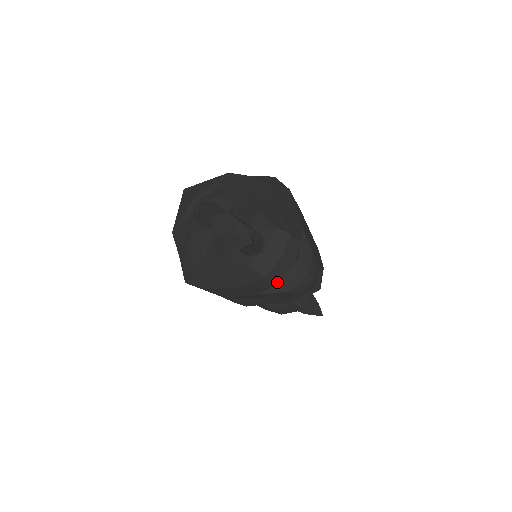
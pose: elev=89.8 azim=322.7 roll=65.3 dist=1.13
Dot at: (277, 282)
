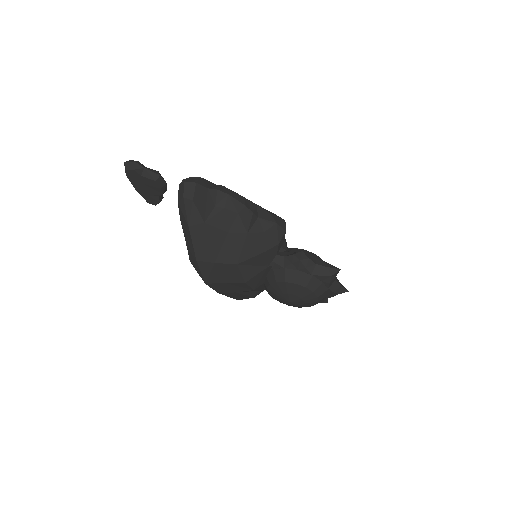
Dot at: (207, 208)
